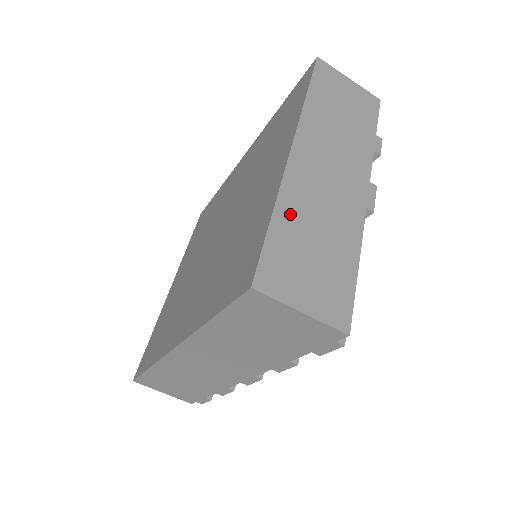
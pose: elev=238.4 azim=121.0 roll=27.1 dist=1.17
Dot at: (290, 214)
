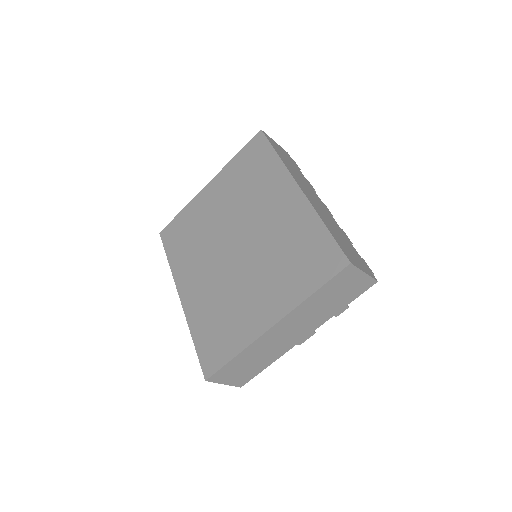
Dot at: (246, 355)
